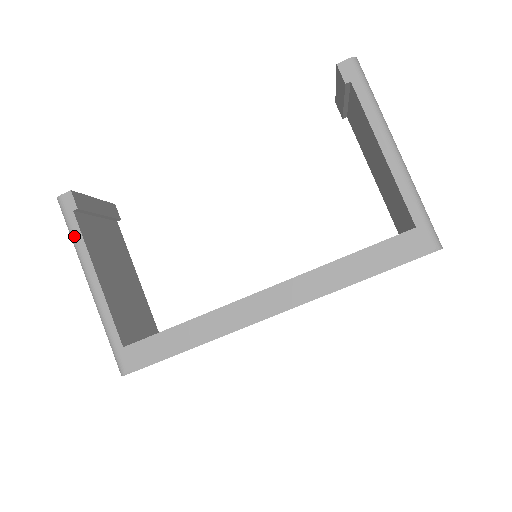
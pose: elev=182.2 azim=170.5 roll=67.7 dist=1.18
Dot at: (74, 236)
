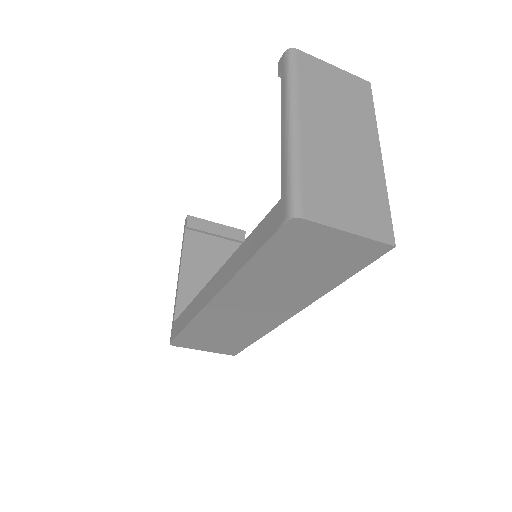
Dot at: (182, 245)
